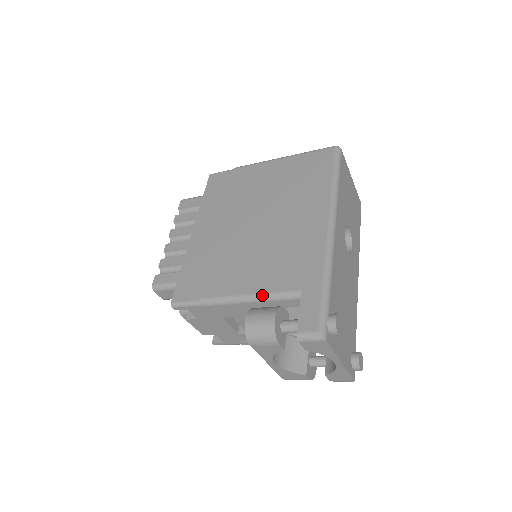
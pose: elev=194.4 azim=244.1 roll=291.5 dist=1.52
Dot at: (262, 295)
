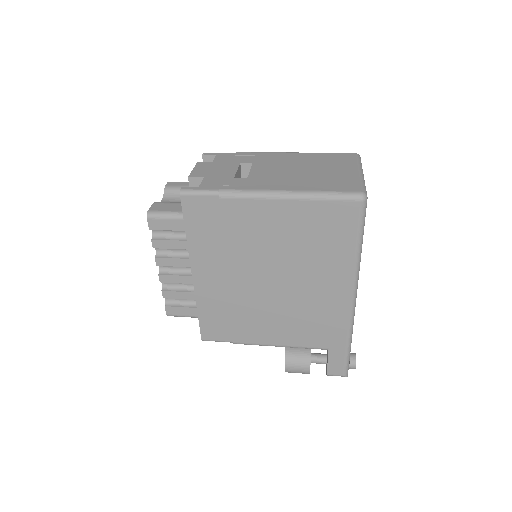
Dot at: (293, 347)
